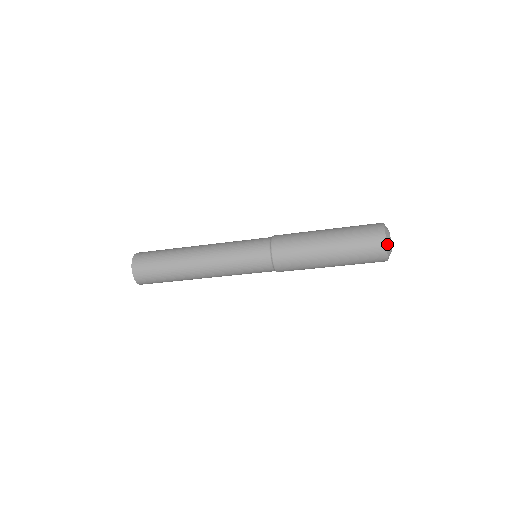
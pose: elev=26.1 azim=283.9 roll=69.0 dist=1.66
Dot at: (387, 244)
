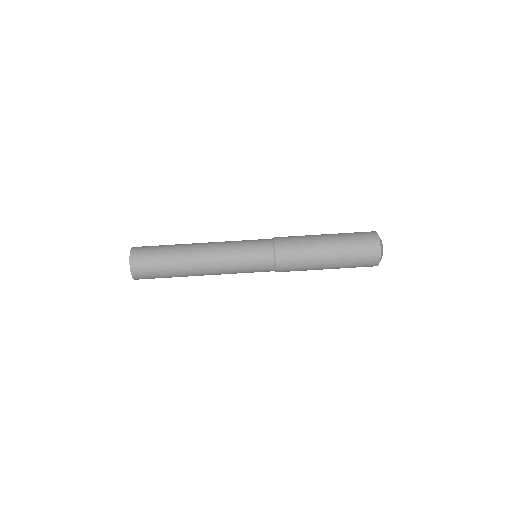
Dot at: (381, 252)
